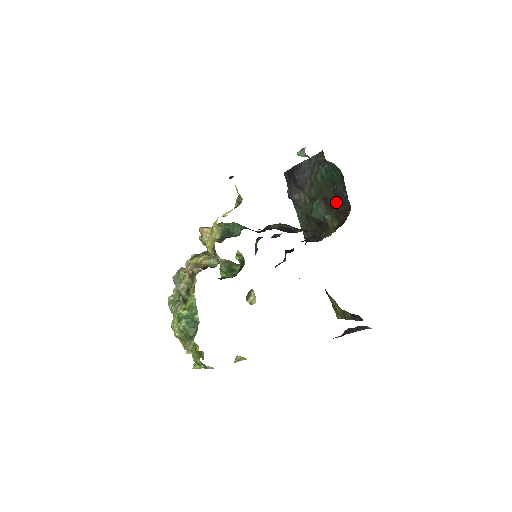
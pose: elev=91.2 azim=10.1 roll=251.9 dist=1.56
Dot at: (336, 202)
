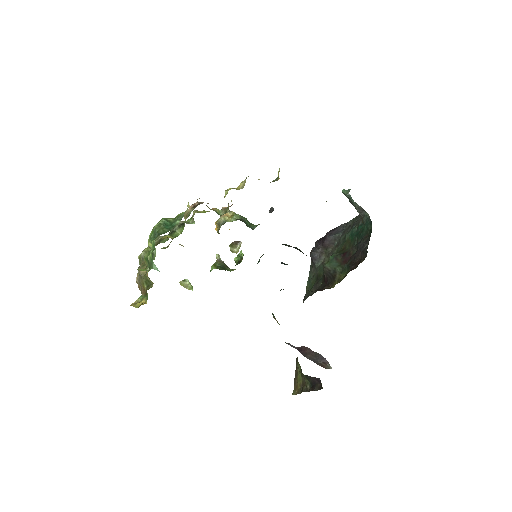
Dot at: (354, 255)
